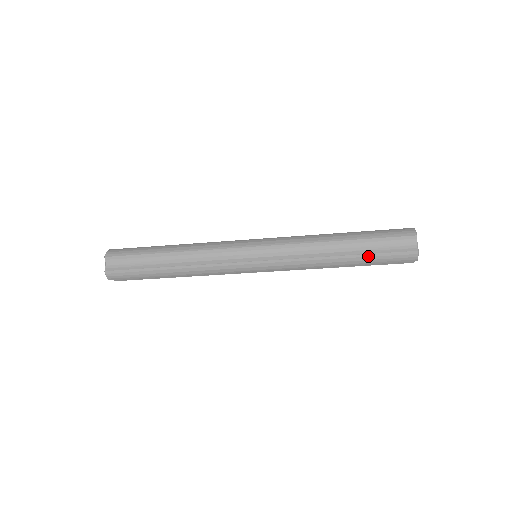
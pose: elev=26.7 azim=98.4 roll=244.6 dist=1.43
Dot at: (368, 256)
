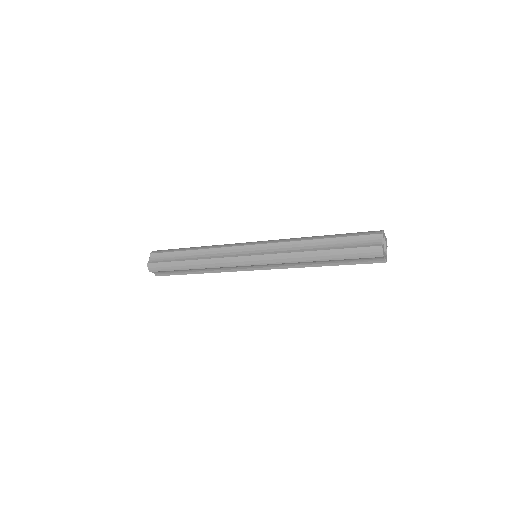
Dot at: (339, 251)
